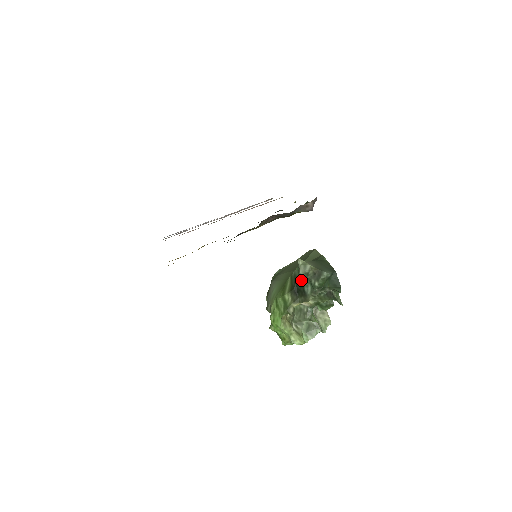
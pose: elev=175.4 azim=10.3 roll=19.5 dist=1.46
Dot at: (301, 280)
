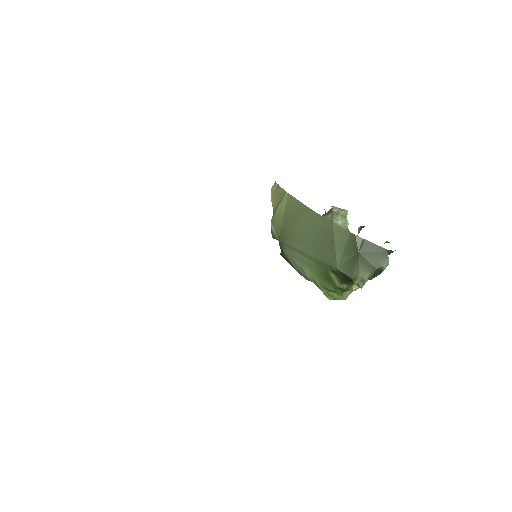
Dot at: occluded
